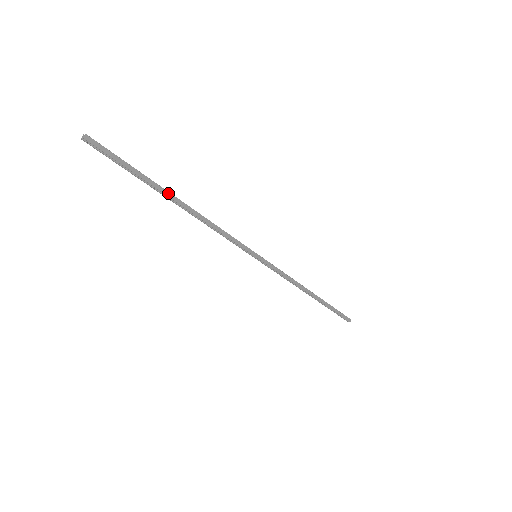
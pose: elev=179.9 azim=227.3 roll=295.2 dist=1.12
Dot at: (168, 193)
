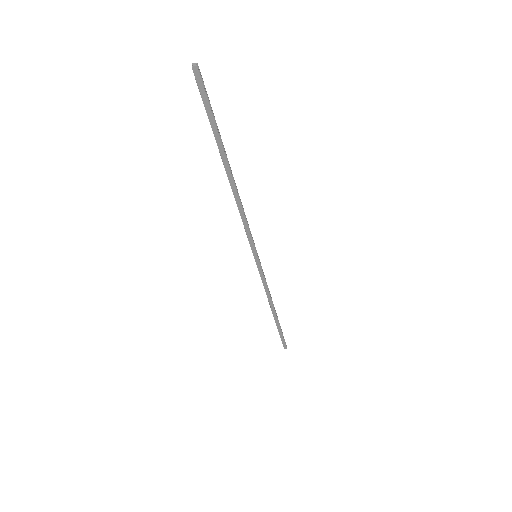
Dot at: (226, 162)
